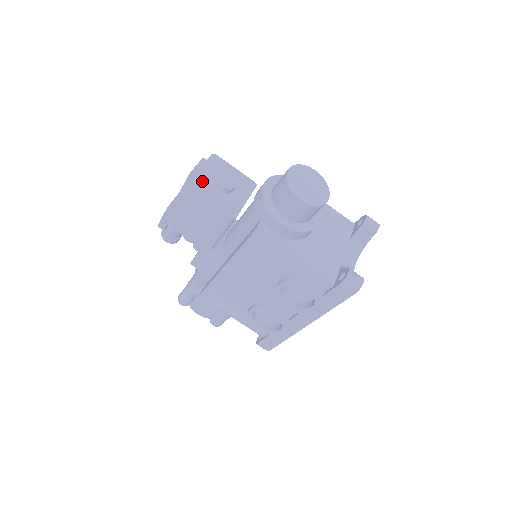
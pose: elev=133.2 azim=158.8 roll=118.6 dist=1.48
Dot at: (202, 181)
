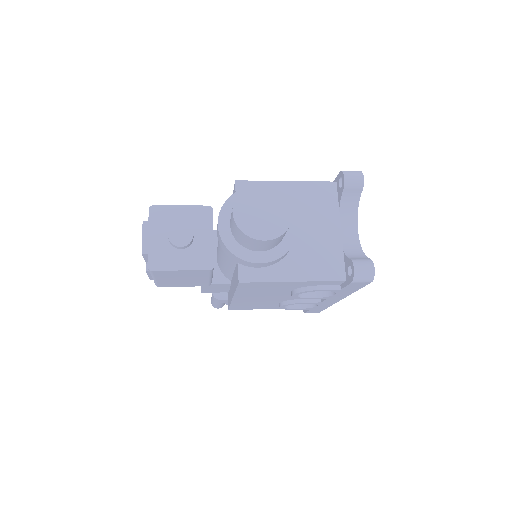
Dot at: (158, 252)
